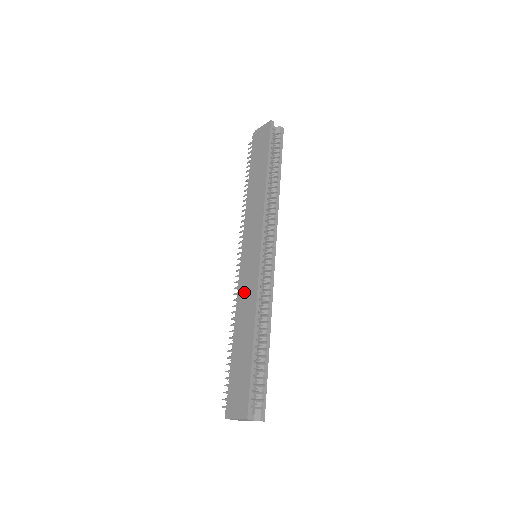
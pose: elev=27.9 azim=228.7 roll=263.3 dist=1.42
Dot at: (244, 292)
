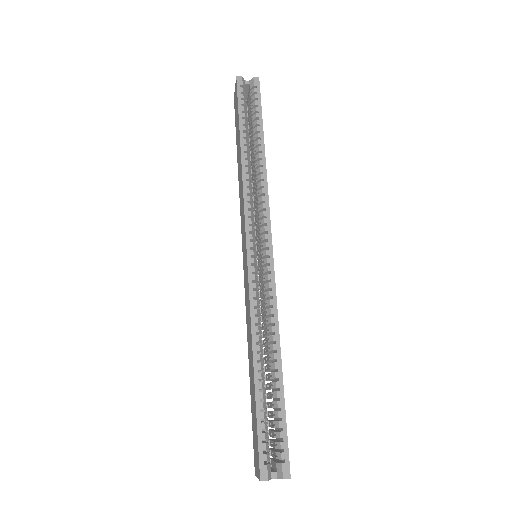
Dot at: (246, 308)
